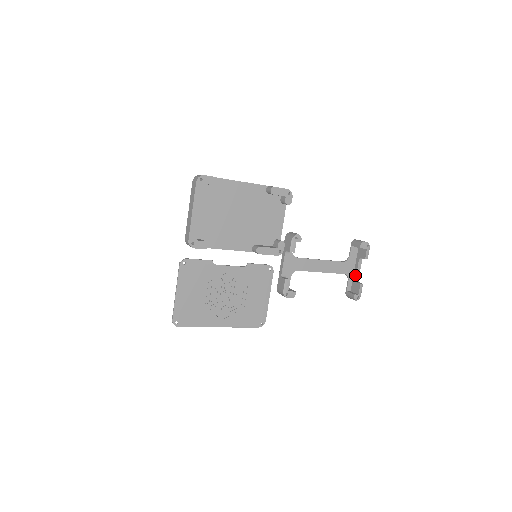
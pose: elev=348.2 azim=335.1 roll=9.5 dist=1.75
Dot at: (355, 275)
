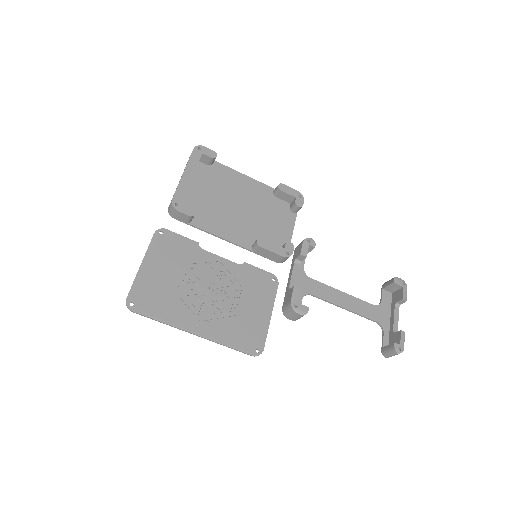
Dot at: (392, 325)
